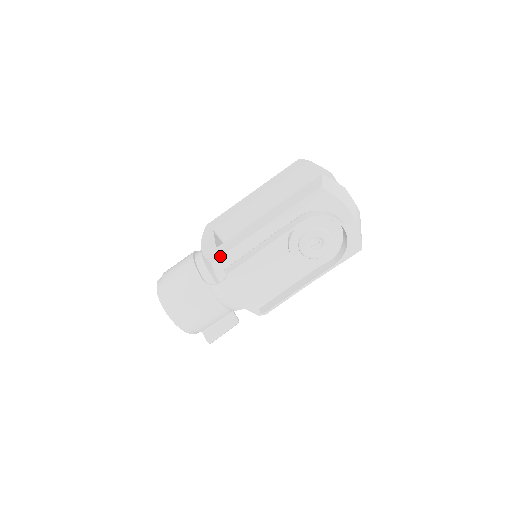
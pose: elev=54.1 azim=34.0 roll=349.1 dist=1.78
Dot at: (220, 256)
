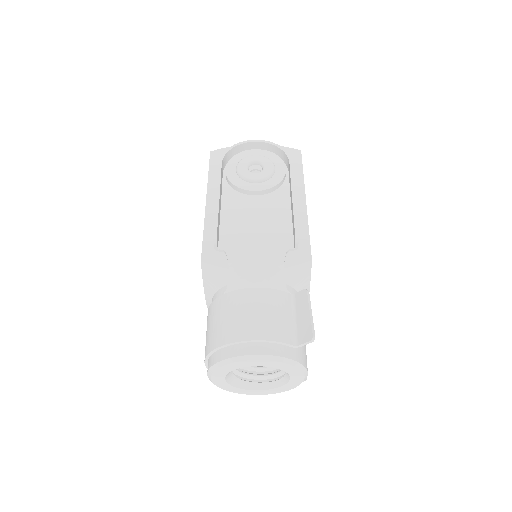
Dot at: occluded
